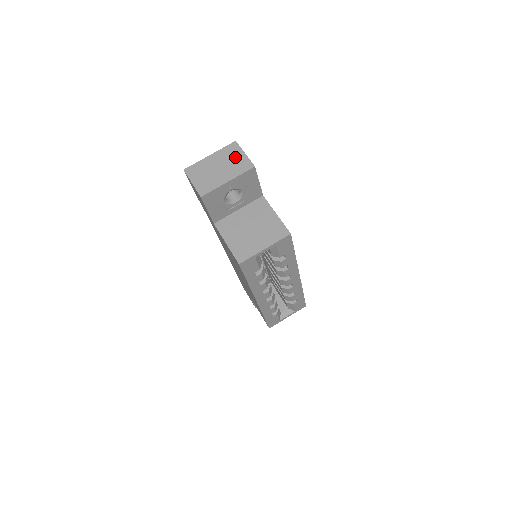
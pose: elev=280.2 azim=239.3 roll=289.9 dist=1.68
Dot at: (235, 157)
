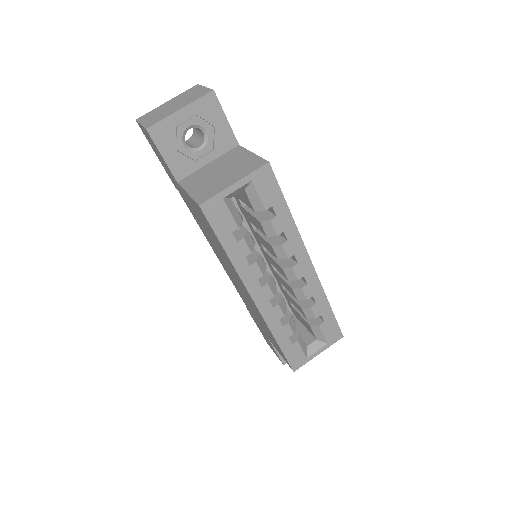
Dot at: (193, 93)
